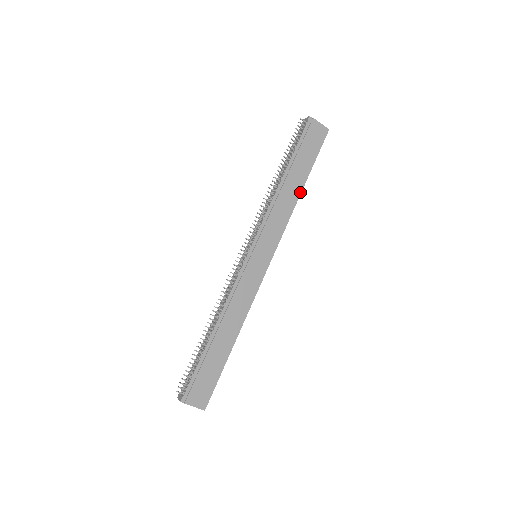
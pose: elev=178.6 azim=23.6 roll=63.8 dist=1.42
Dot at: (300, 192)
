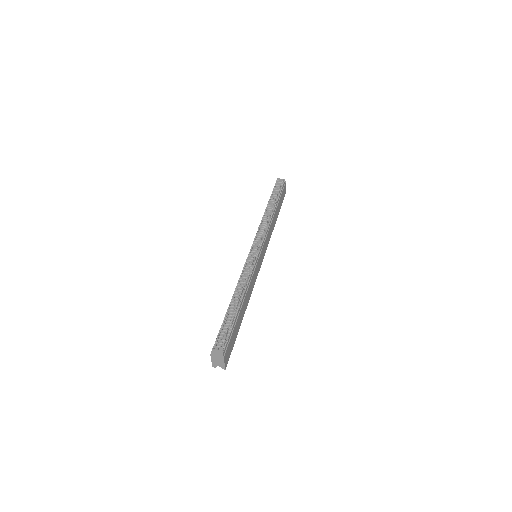
Dot at: occluded
